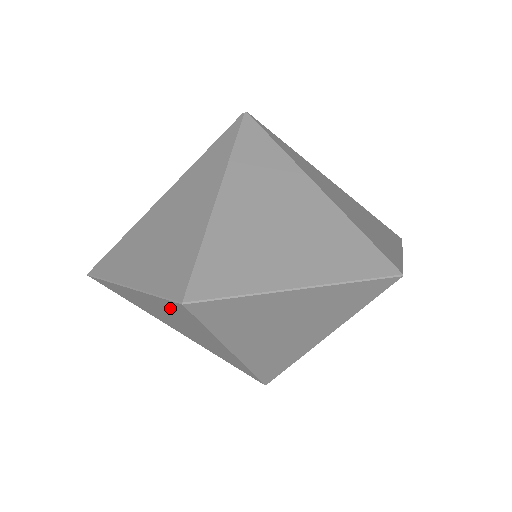
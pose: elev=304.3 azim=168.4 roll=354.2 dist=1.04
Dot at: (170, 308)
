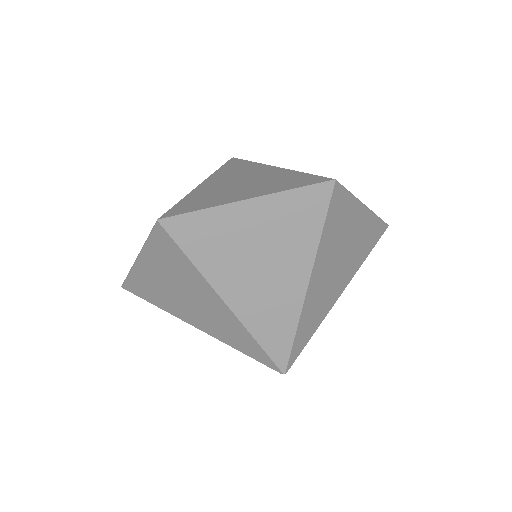
Dot at: (162, 253)
